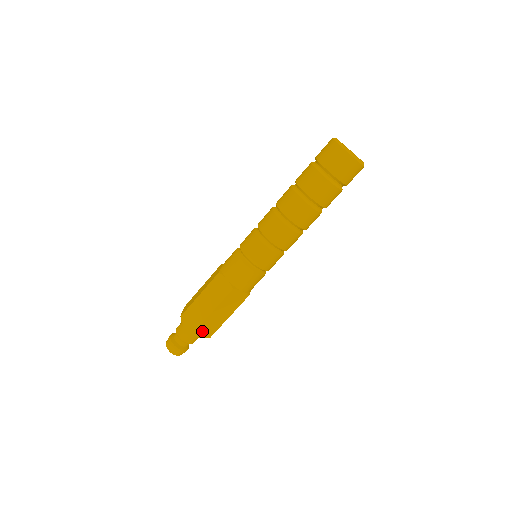
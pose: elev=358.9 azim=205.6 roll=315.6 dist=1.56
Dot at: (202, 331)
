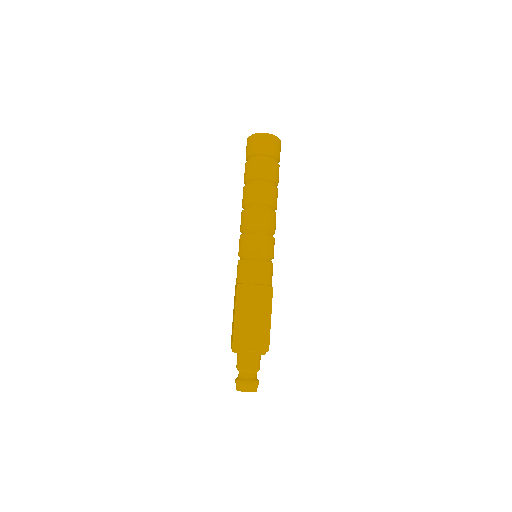
Dot at: (239, 344)
